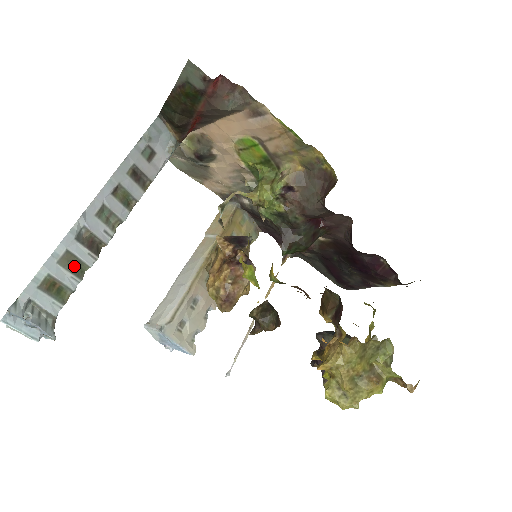
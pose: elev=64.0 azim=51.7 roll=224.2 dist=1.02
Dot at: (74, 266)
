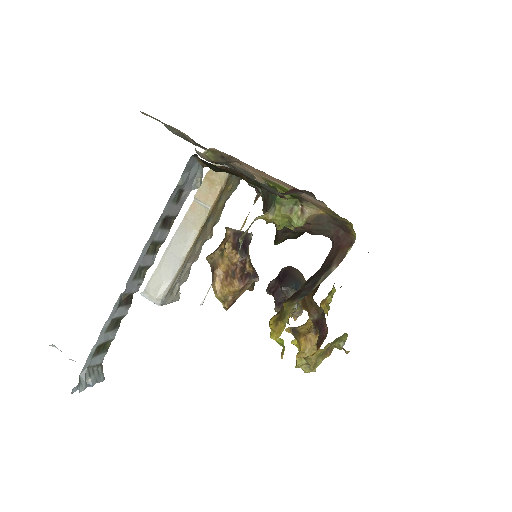
Dot at: (115, 324)
